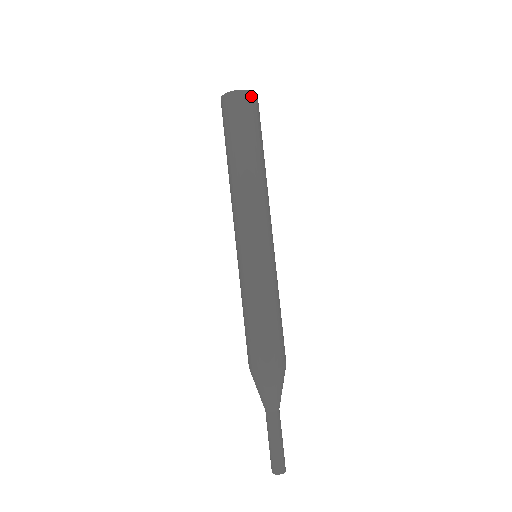
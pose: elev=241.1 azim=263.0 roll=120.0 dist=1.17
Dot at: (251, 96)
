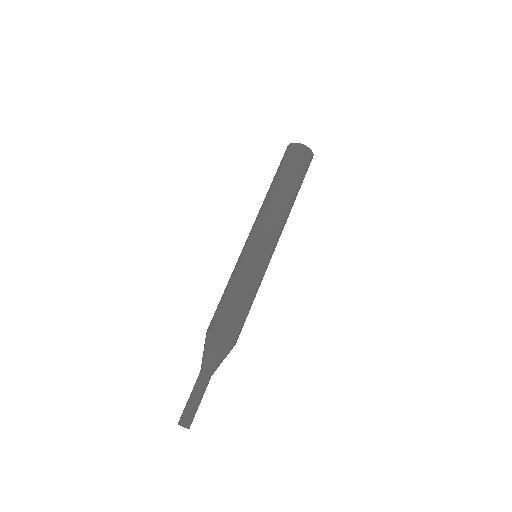
Dot at: (310, 153)
